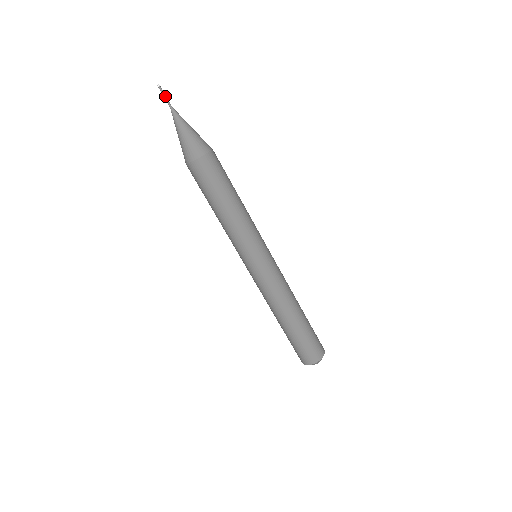
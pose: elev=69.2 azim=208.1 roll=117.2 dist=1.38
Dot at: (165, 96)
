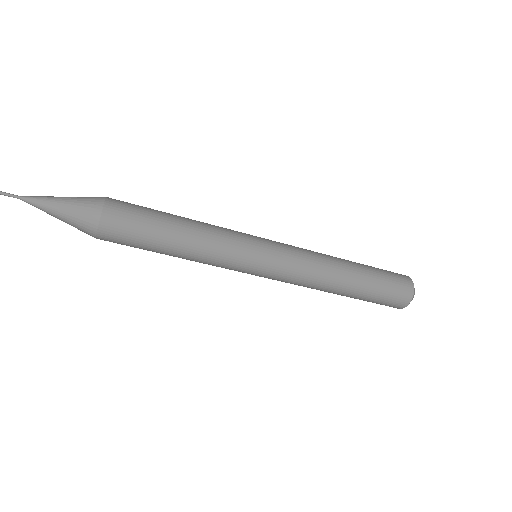
Dot at: (2, 192)
